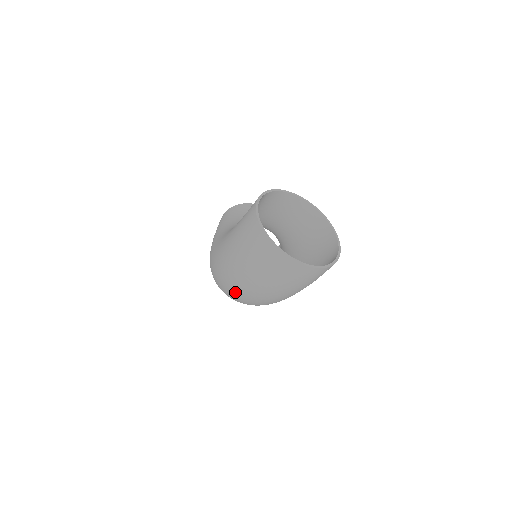
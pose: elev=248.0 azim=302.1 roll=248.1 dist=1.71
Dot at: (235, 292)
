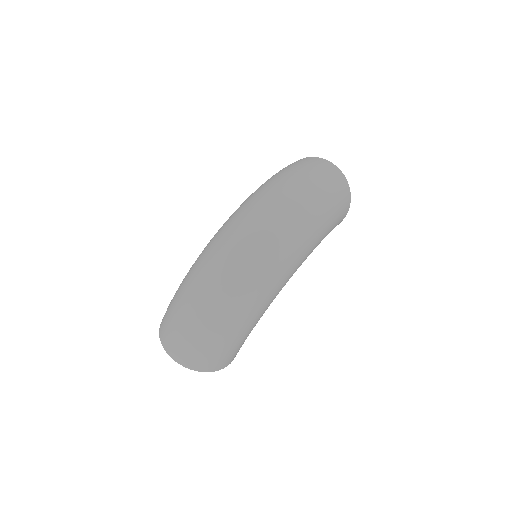
Dot at: (277, 195)
